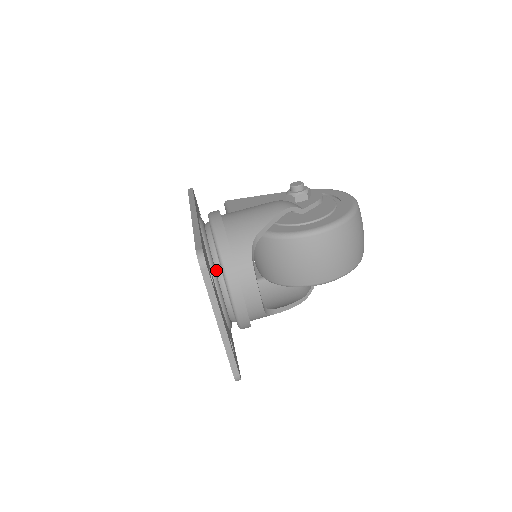
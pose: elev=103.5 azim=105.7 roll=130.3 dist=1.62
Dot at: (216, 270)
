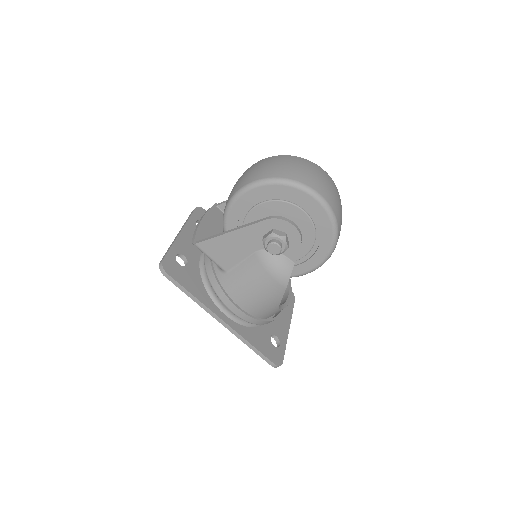
Dot at: occluded
